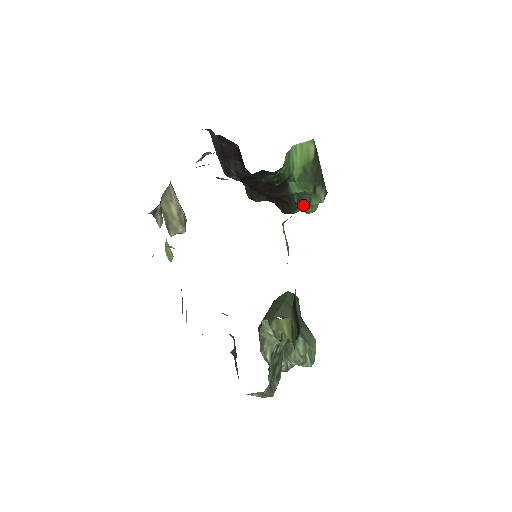
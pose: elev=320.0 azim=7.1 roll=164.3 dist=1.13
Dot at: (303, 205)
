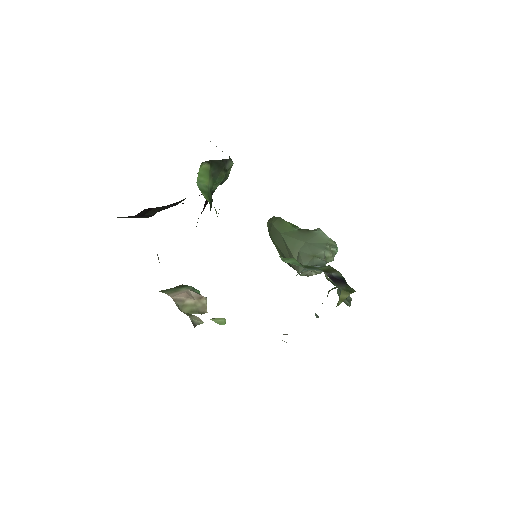
Dot at: occluded
